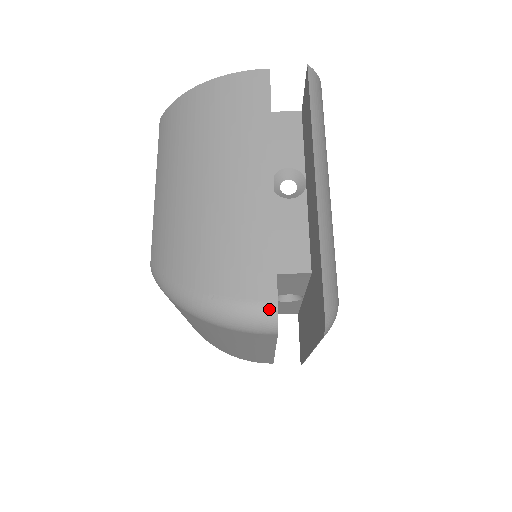
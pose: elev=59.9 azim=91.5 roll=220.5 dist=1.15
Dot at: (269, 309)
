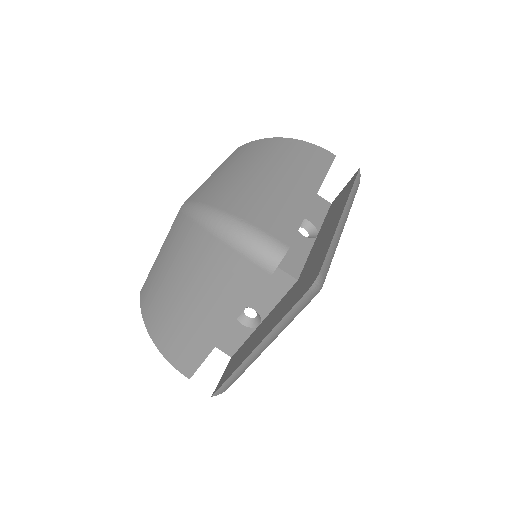
Dot at: (281, 247)
